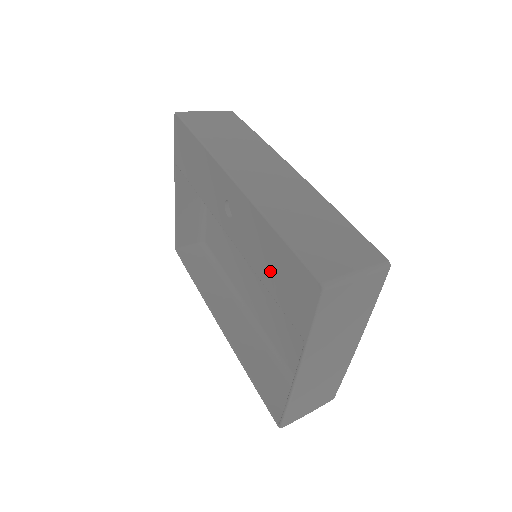
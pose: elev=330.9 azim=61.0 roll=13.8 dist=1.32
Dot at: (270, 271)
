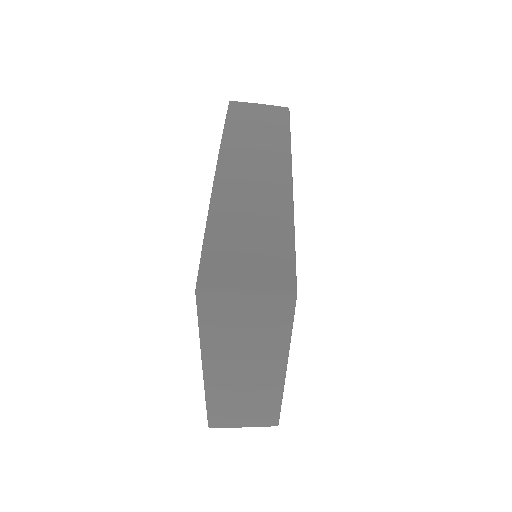
Dot at: occluded
